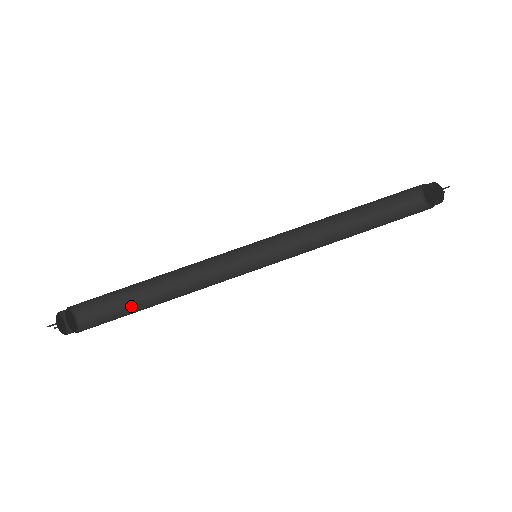
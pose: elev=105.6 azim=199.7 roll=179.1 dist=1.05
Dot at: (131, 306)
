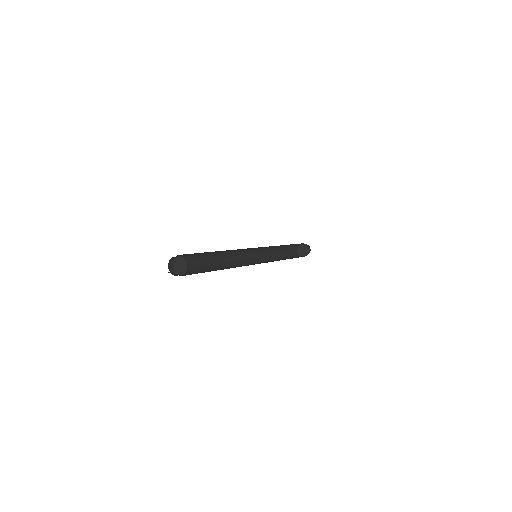
Dot at: occluded
